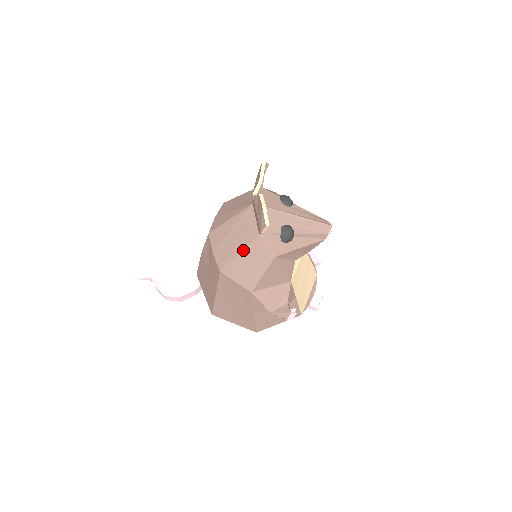
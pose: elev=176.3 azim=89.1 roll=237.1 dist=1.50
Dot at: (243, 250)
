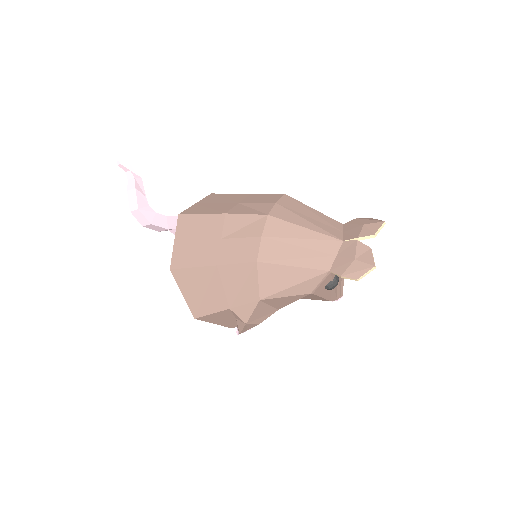
Dot at: (301, 267)
